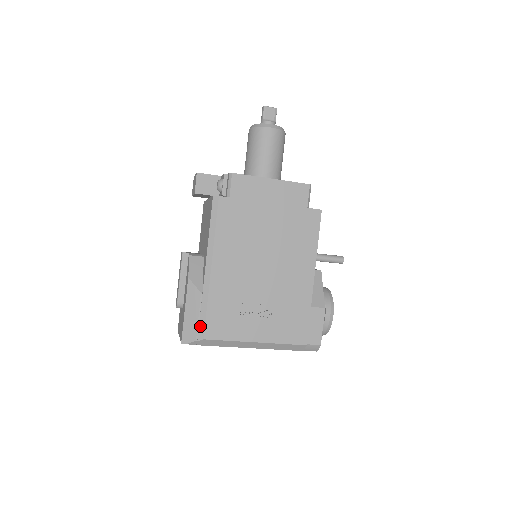
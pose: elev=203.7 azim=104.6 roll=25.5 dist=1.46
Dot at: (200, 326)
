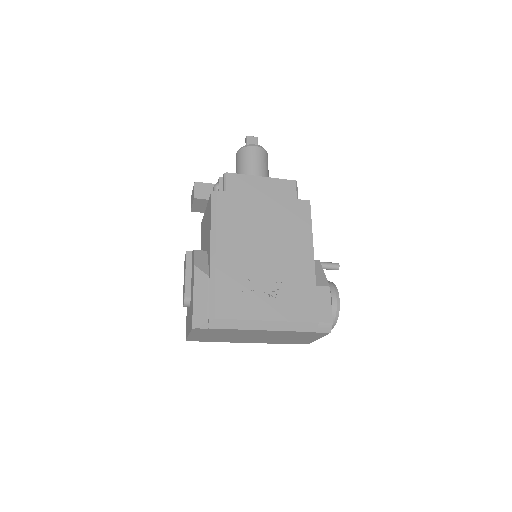
Dot at: (210, 307)
